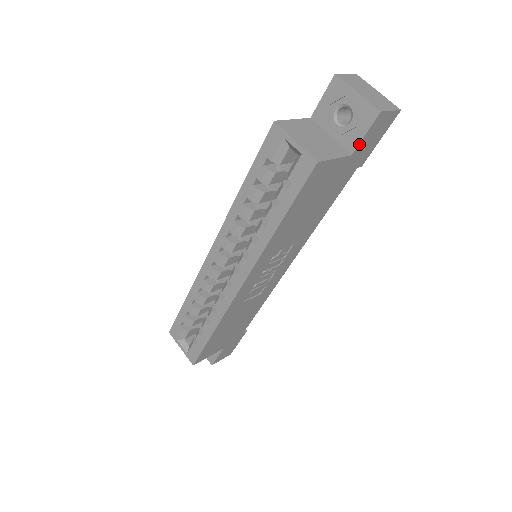
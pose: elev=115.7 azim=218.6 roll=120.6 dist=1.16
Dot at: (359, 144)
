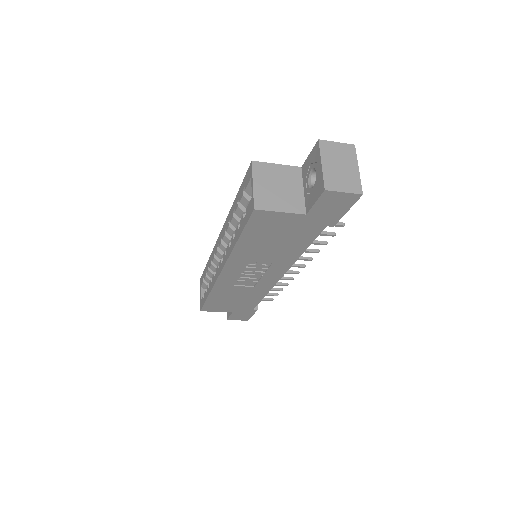
Dot at: (311, 208)
